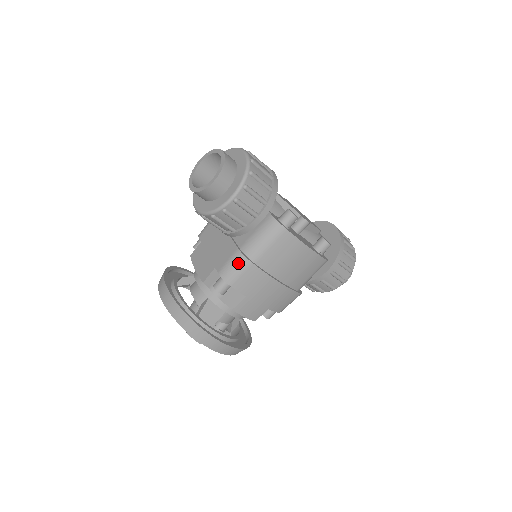
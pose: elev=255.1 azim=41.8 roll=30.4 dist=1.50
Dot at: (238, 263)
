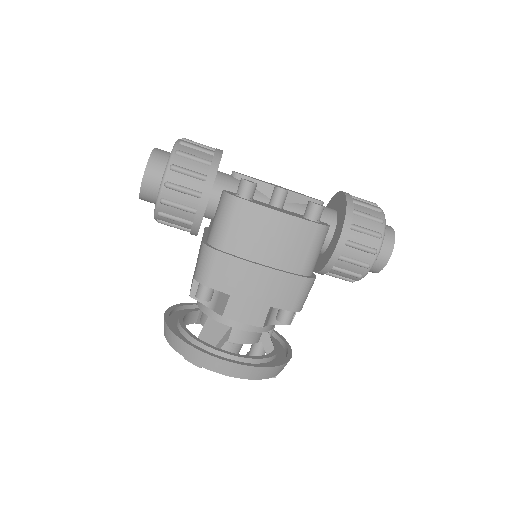
Dot at: (204, 256)
